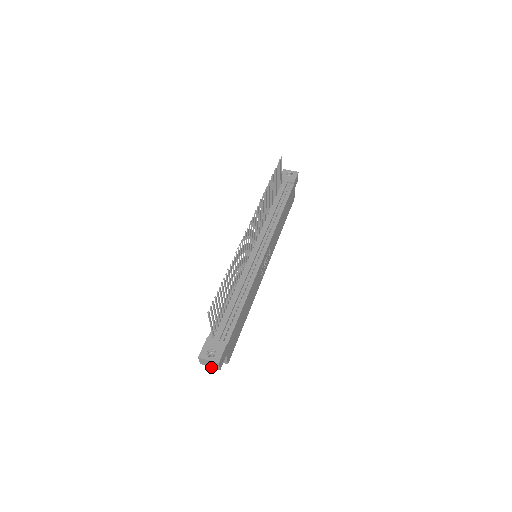
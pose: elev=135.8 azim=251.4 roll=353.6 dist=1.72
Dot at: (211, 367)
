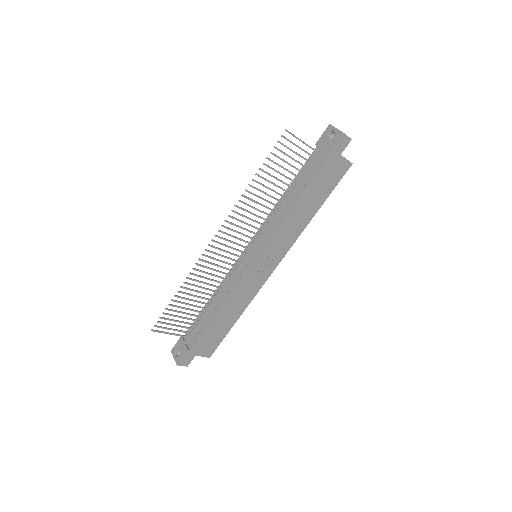
Dot at: occluded
